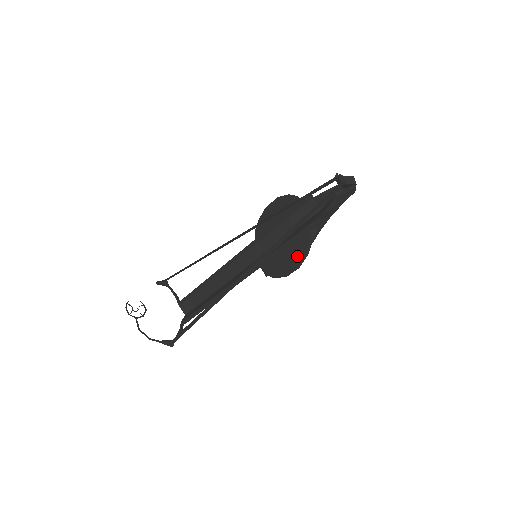
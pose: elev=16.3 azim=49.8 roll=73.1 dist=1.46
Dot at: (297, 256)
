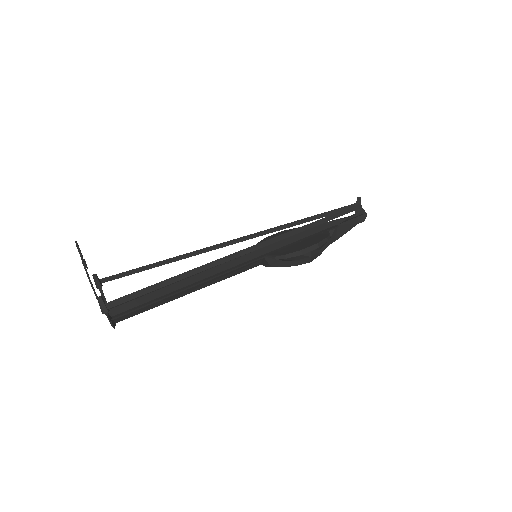
Dot at: (317, 240)
